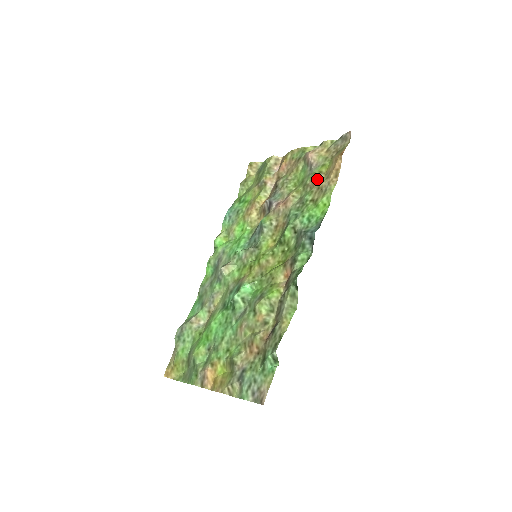
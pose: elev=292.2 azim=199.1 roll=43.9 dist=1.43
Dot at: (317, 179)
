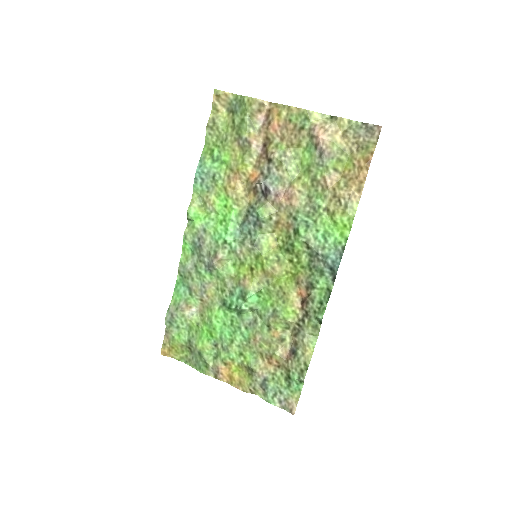
Dot at: (331, 179)
